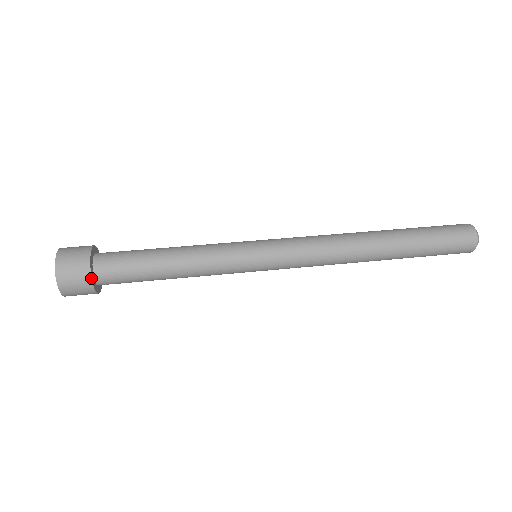
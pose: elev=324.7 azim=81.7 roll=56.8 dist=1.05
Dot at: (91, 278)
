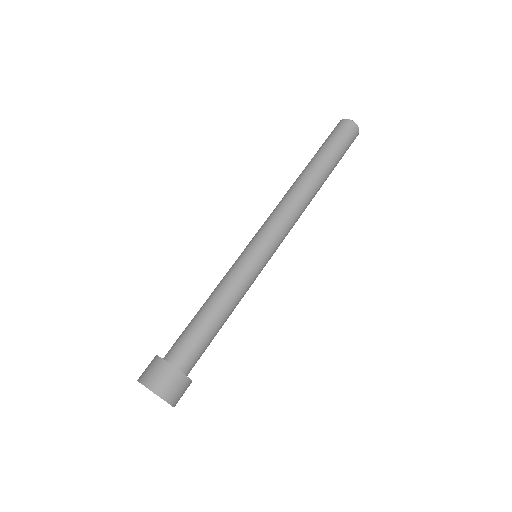
Dot at: (184, 375)
